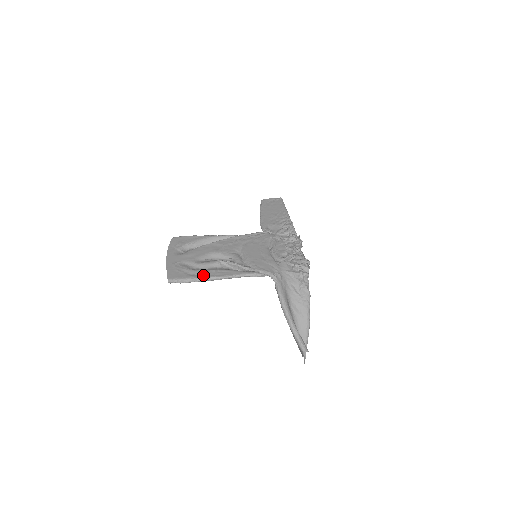
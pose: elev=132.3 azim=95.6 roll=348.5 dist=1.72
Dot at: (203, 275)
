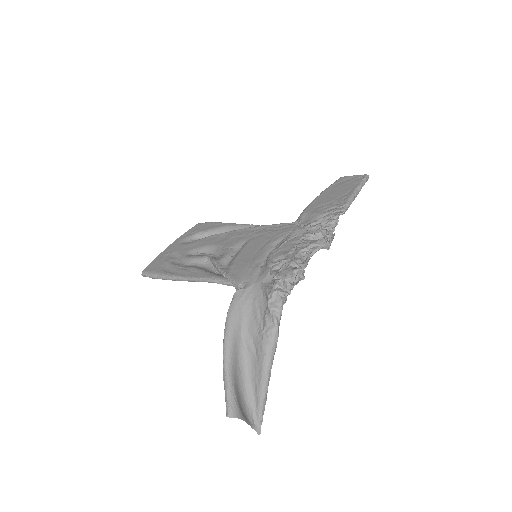
Dot at: (173, 272)
